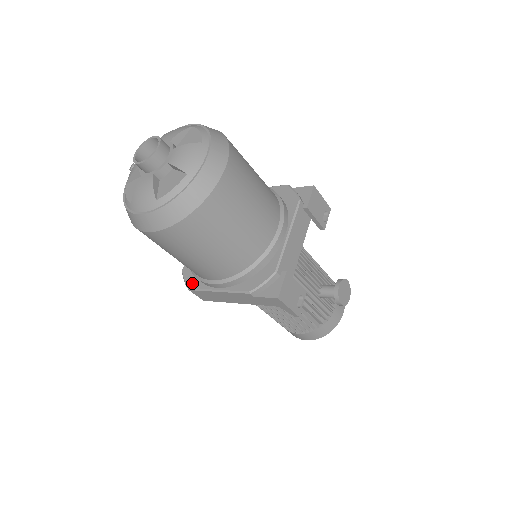
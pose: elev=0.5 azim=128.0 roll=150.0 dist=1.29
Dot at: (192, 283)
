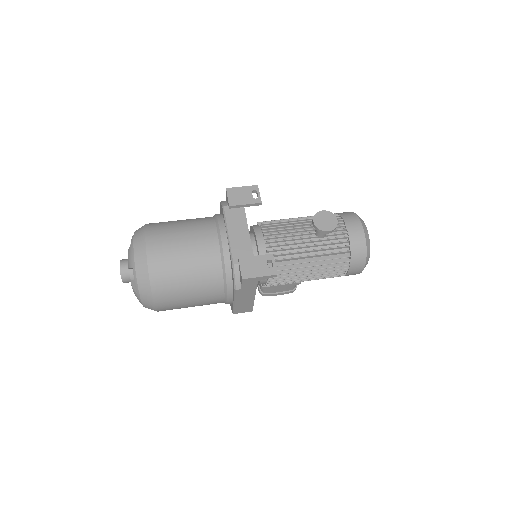
Dot at: (232, 308)
